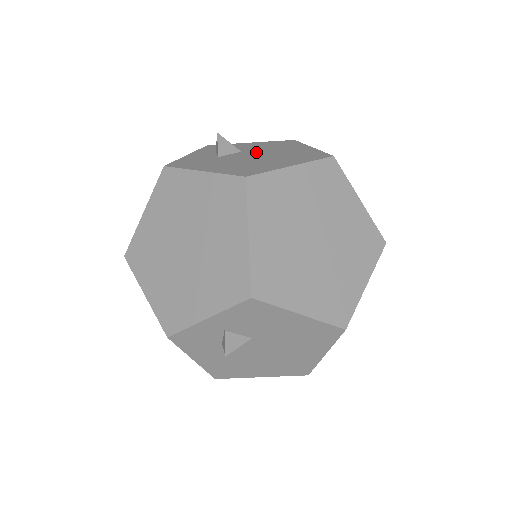
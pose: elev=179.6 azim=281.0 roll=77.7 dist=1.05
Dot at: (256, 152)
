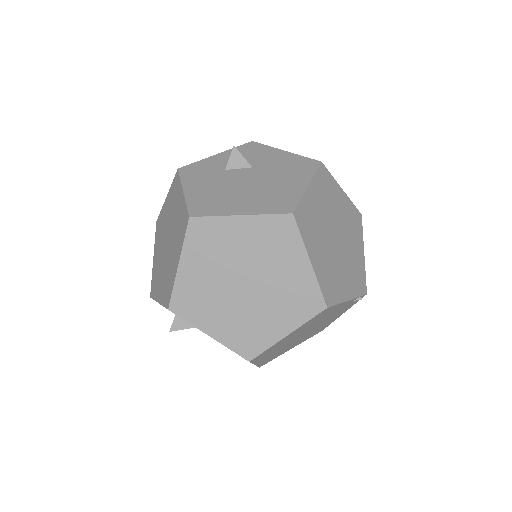
Dot at: (258, 174)
